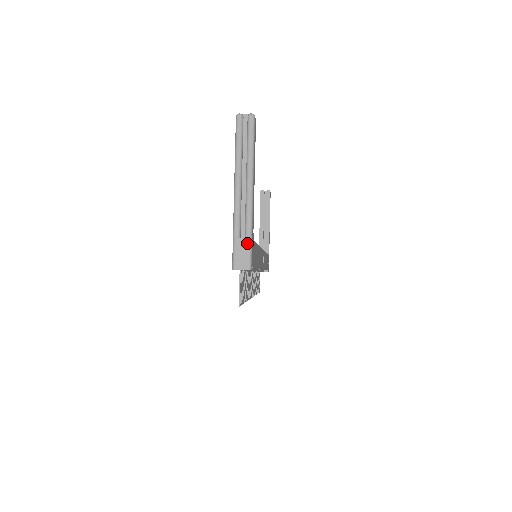
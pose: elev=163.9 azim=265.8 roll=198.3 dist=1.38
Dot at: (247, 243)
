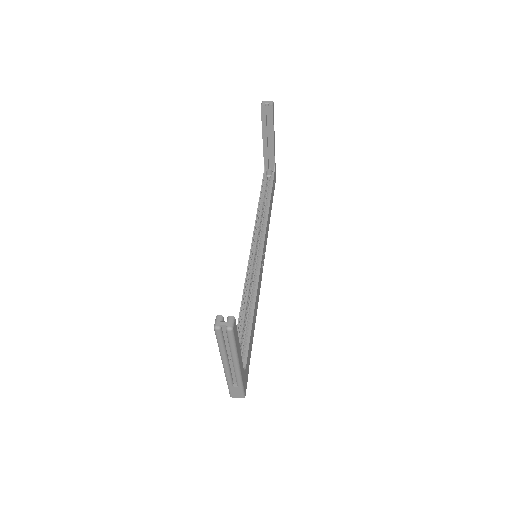
Dot at: (239, 389)
